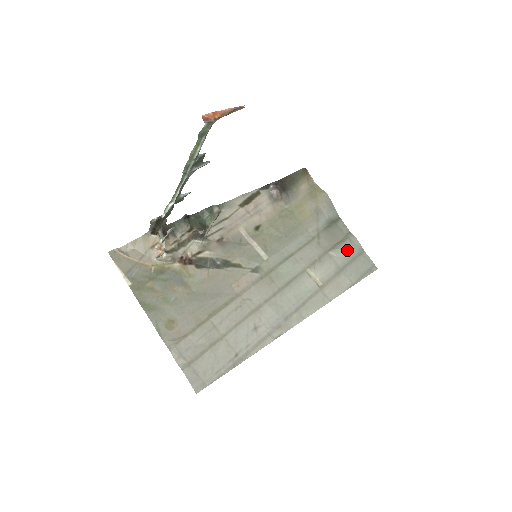
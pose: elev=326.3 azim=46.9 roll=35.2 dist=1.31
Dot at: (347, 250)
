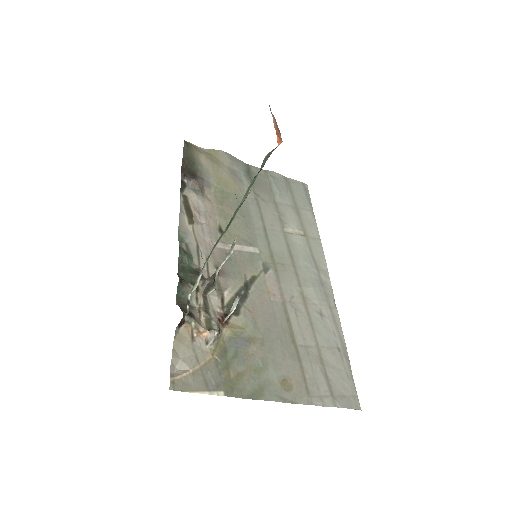
Dot at: (282, 187)
